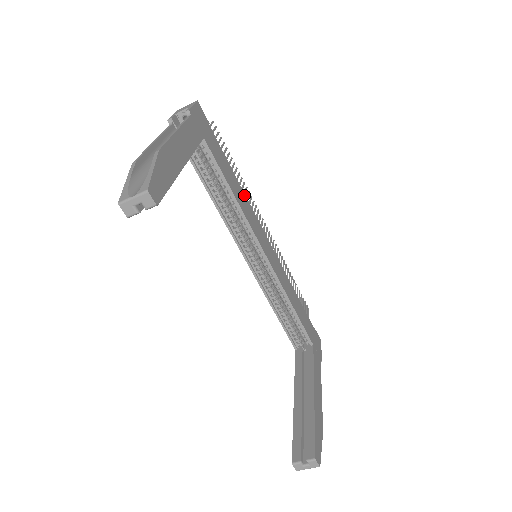
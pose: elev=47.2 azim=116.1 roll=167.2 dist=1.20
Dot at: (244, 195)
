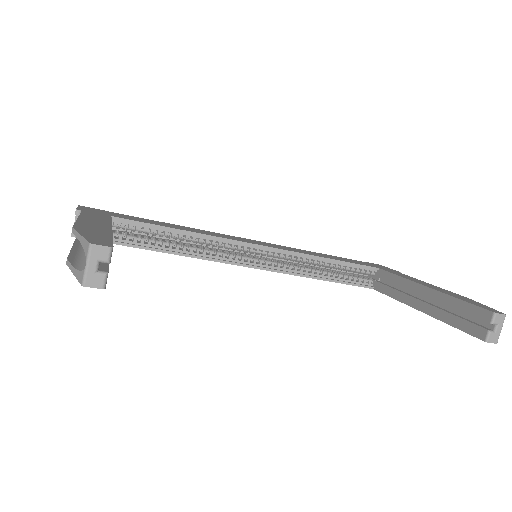
Dot at: occluded
